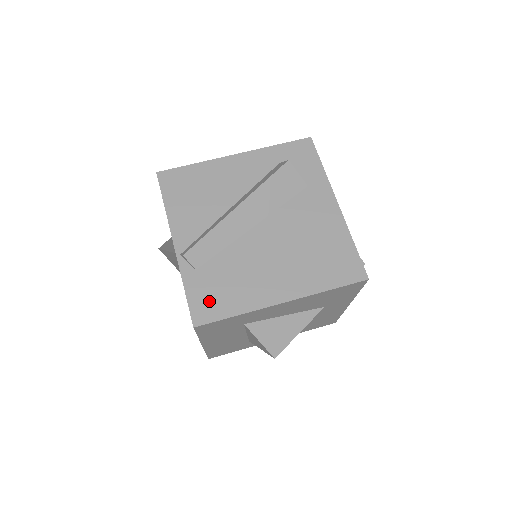
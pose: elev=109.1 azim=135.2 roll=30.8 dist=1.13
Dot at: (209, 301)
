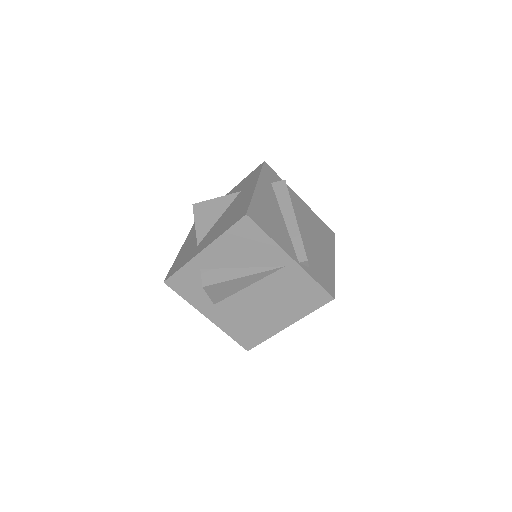
Dot at: (325, 281)
